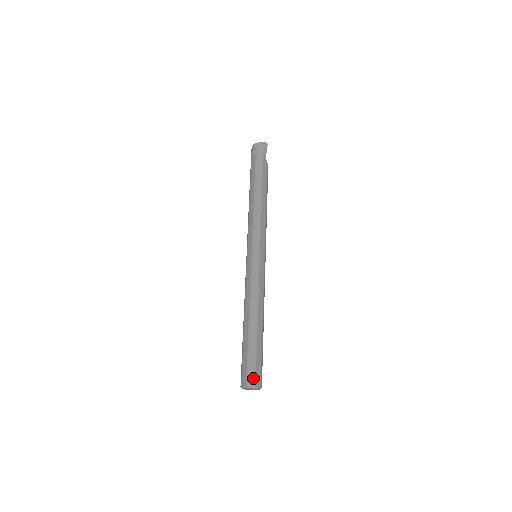
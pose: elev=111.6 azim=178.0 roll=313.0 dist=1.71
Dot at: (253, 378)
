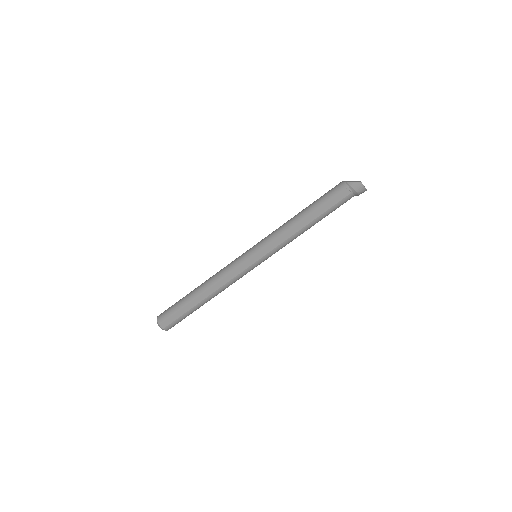
Dot at: (171, 327)
